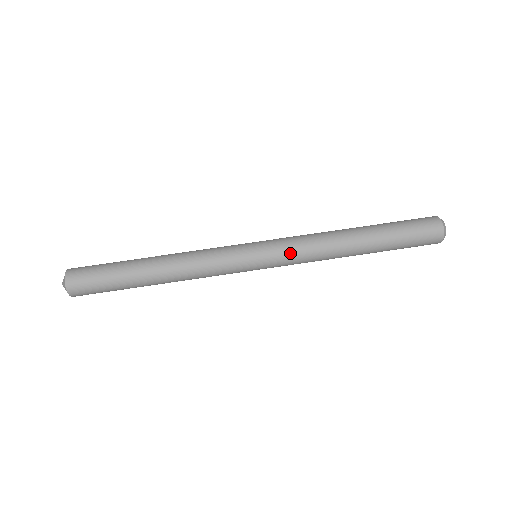
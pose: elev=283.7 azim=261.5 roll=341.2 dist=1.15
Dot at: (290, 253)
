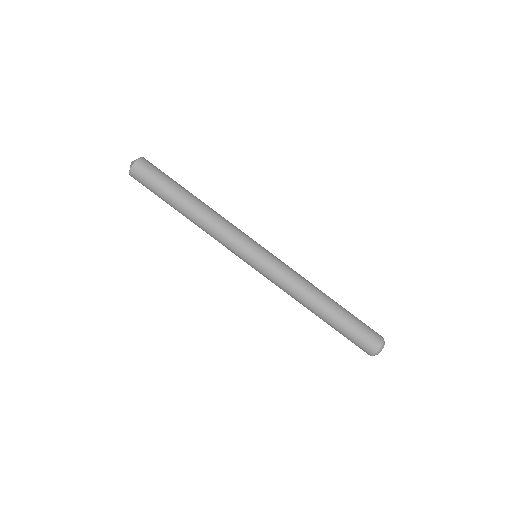
Dot at: (280, 269)
